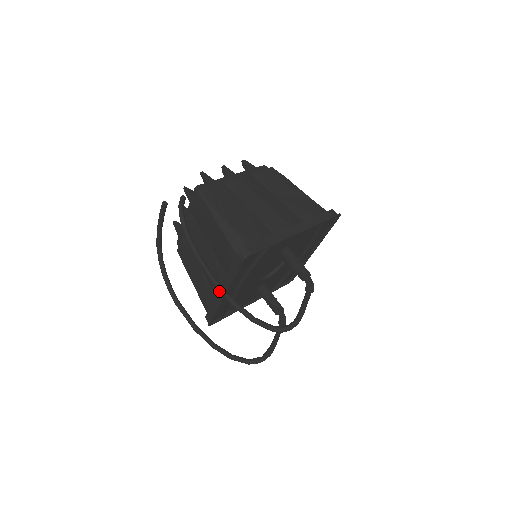
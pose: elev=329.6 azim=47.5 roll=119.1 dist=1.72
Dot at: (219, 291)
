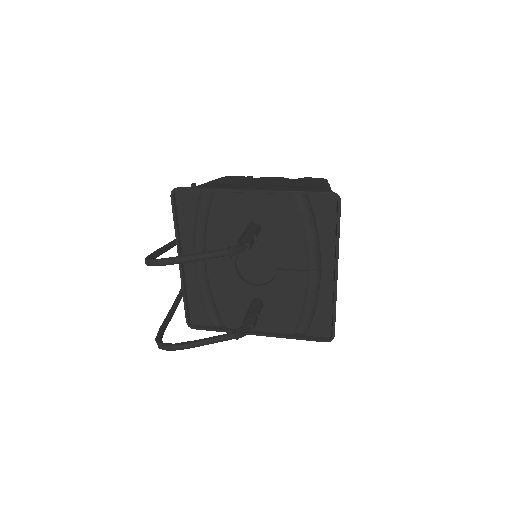
Dot at: occluded
